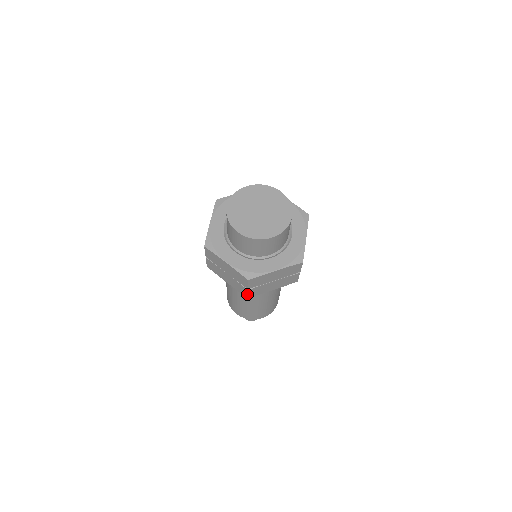
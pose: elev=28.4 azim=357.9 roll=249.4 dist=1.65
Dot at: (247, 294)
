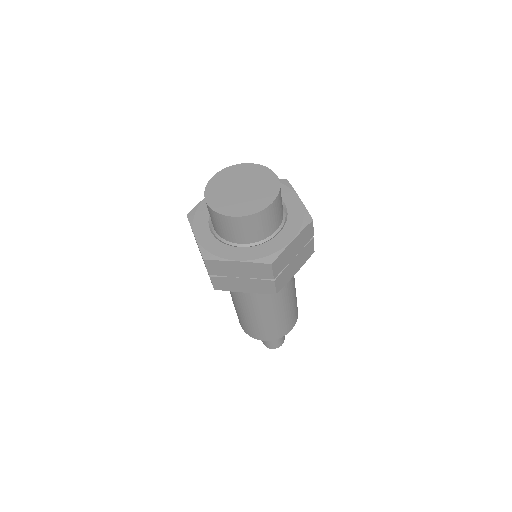
Dot at: (275, 288)
